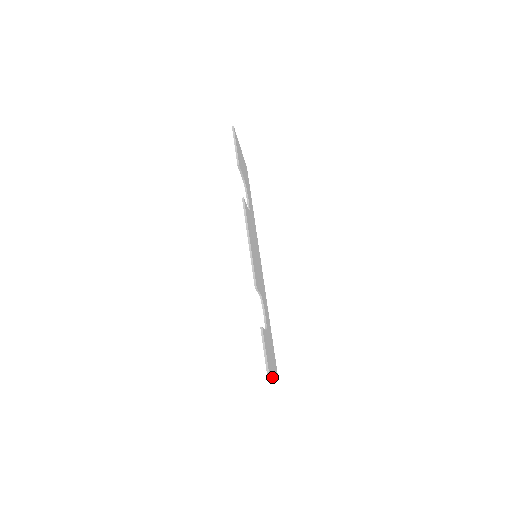
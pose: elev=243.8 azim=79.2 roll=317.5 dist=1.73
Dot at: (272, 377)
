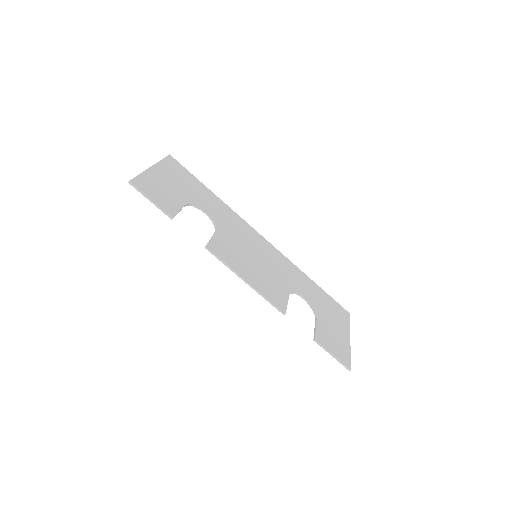
Dot at: (349, 351)
